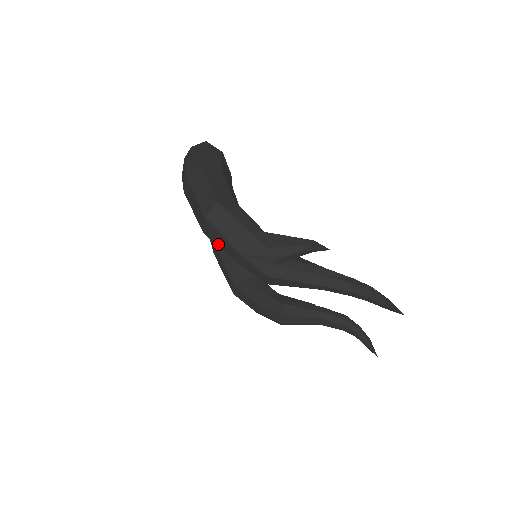
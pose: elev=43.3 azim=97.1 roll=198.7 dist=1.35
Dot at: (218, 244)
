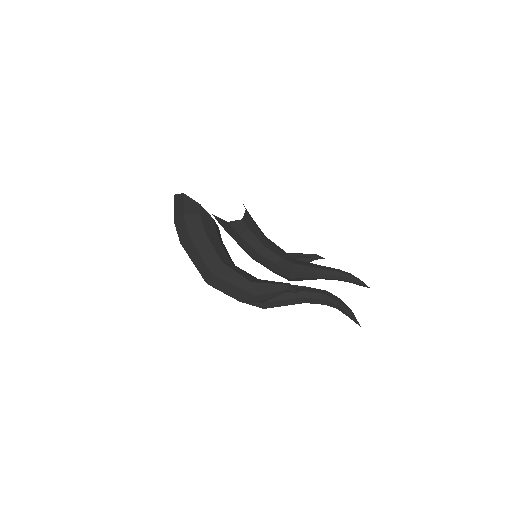
Dot at: occluded
